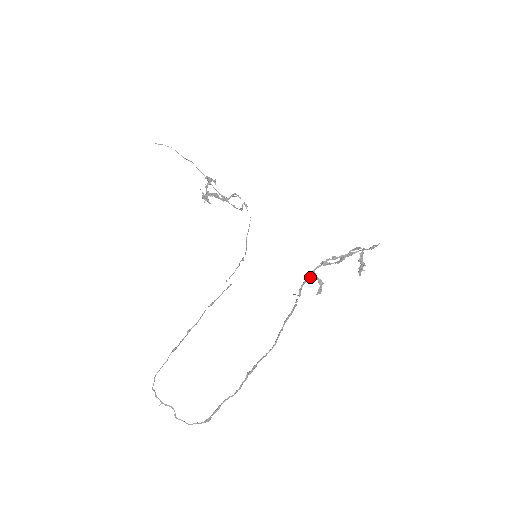
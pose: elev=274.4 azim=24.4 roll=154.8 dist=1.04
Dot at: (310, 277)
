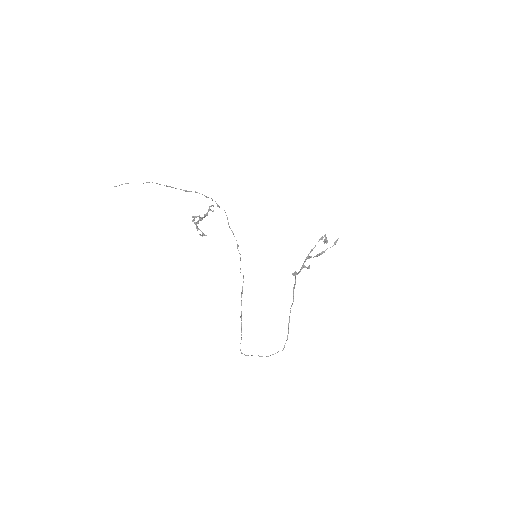
Dot at: occluded
